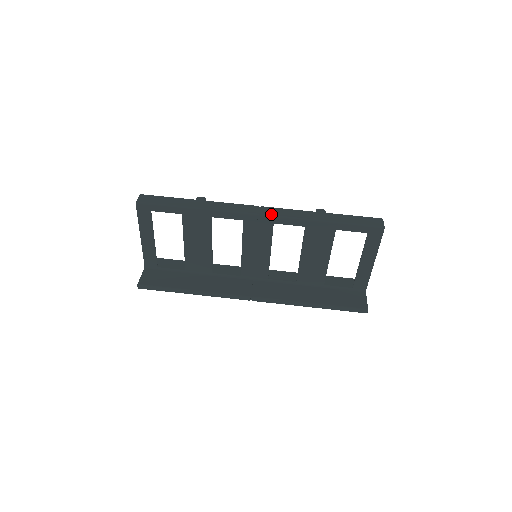
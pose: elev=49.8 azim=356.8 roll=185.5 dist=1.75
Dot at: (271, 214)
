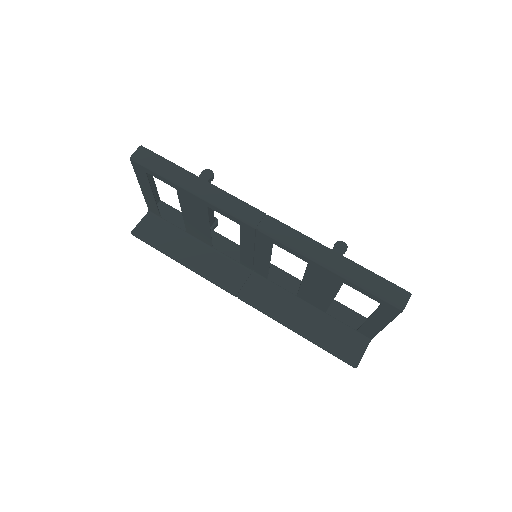
Dot at: (272, 233)
